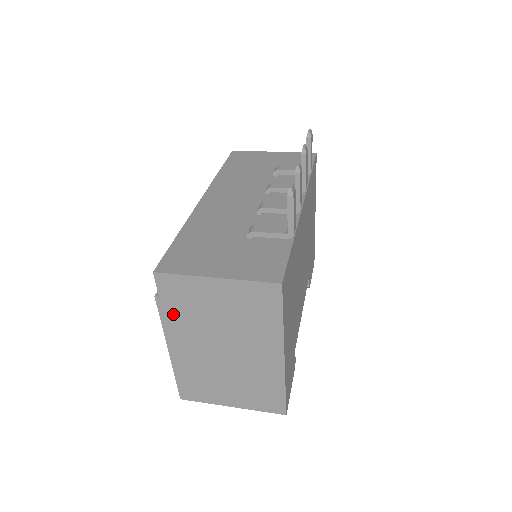
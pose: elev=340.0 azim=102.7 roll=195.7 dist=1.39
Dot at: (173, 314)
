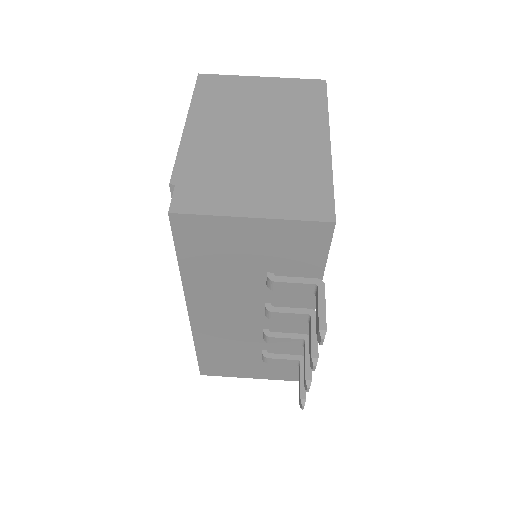
Dot at: occluded
